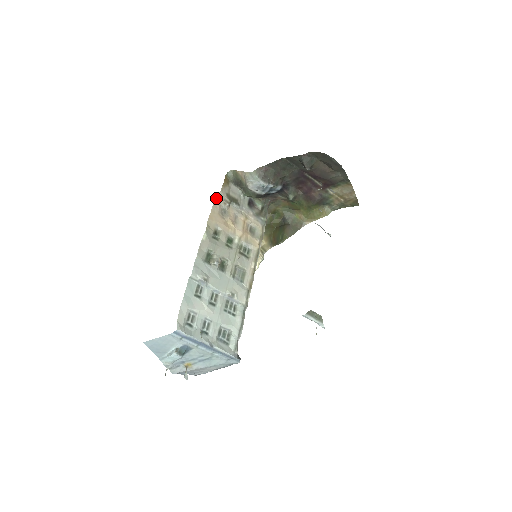
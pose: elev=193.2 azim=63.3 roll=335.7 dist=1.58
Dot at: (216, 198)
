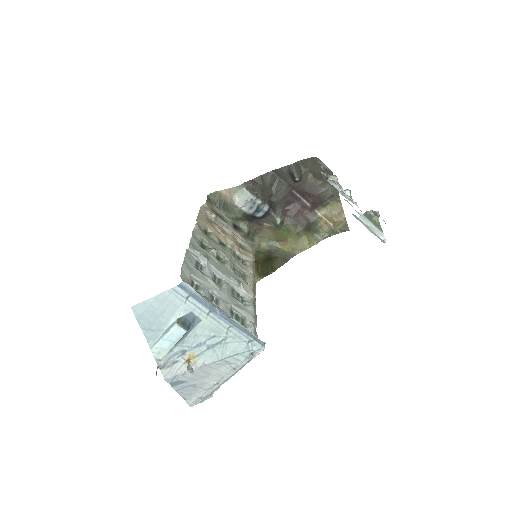
Dot at: (201, 208)
